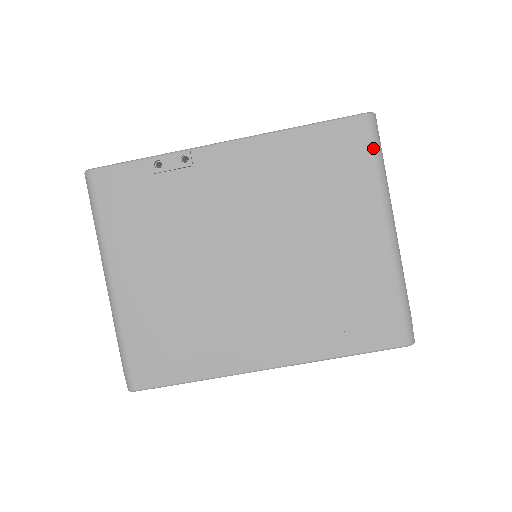
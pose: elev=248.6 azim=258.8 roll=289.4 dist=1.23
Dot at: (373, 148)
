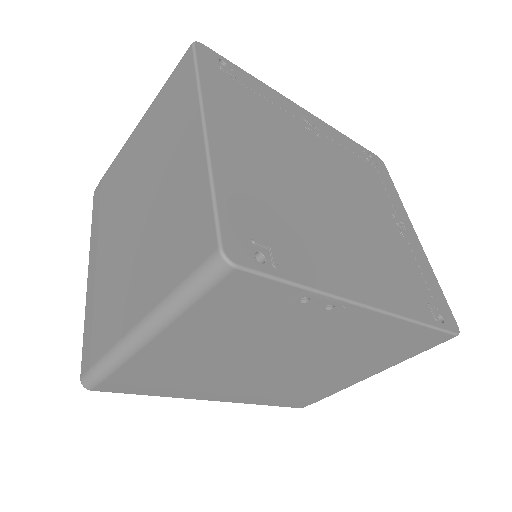
Dot at: occluded
